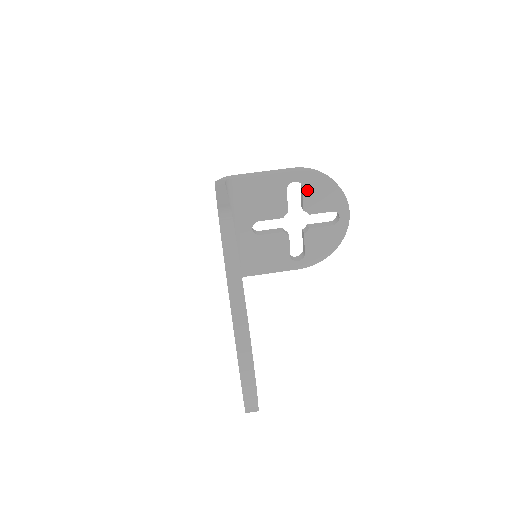
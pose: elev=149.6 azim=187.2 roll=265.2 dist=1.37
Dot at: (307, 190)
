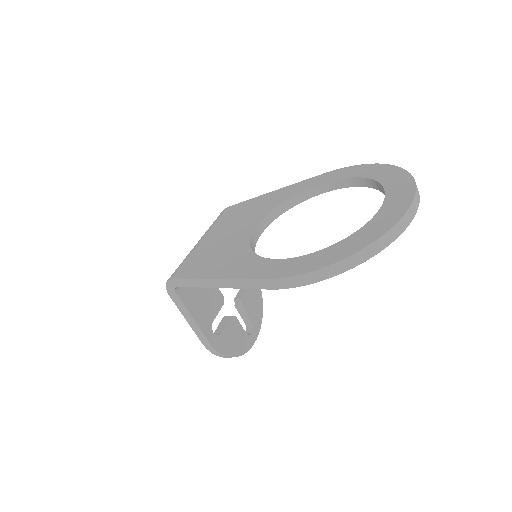
Dot at: occluded
